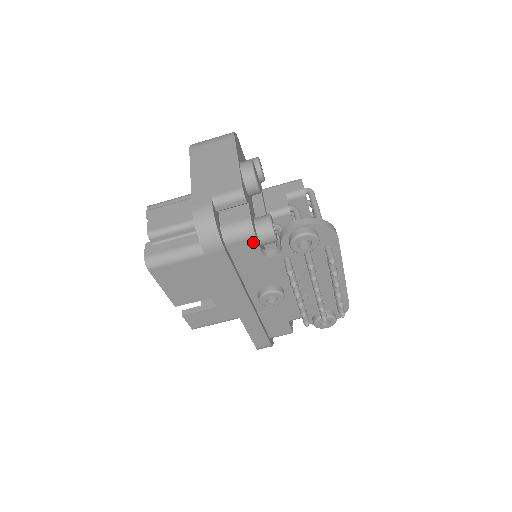
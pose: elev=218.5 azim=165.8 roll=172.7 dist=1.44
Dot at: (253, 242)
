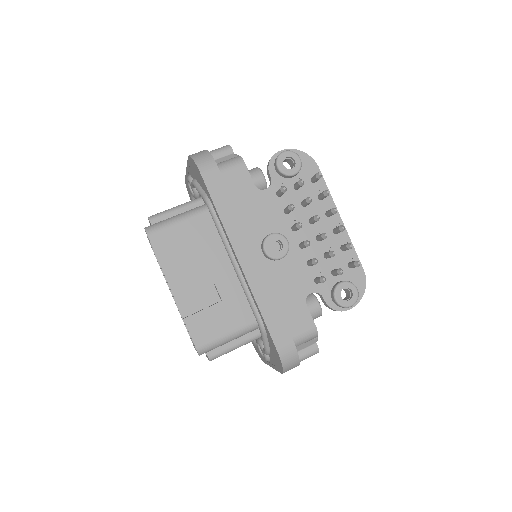
Dot at: (244, 170)
